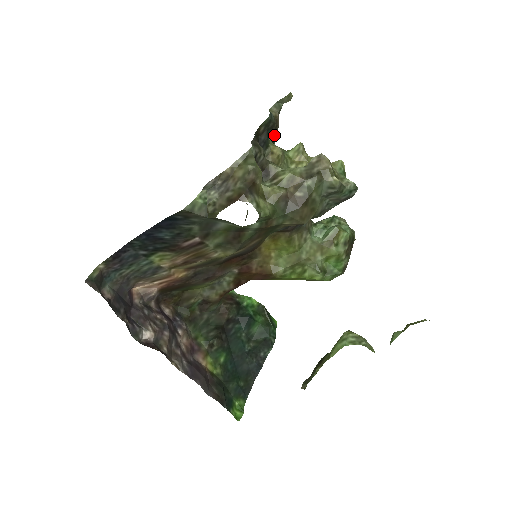
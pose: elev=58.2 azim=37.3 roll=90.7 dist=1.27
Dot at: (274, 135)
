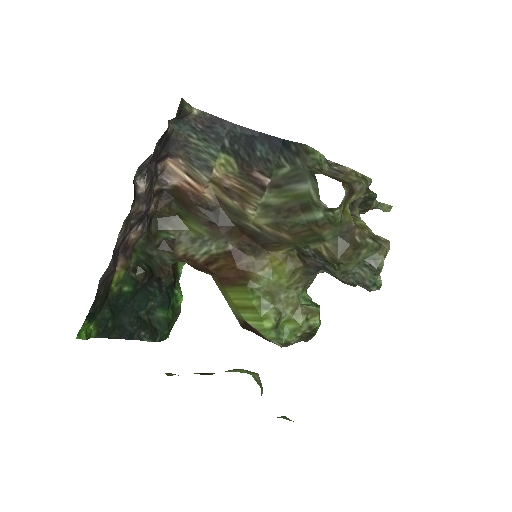
Dot at: occluded
